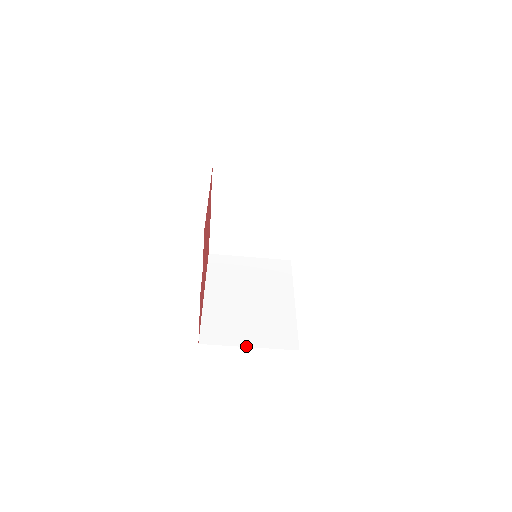
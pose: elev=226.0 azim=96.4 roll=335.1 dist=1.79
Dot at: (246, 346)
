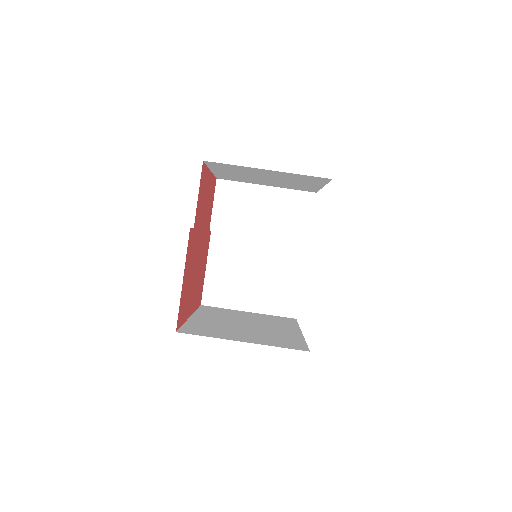
Dot at: occluded
